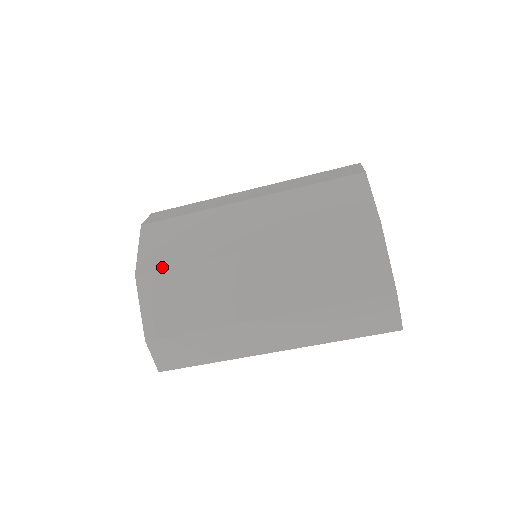
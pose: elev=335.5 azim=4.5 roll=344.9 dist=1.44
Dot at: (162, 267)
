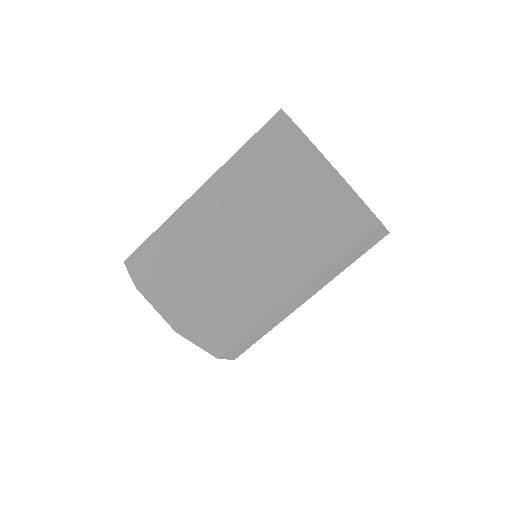
Dot at: (193, 315)
